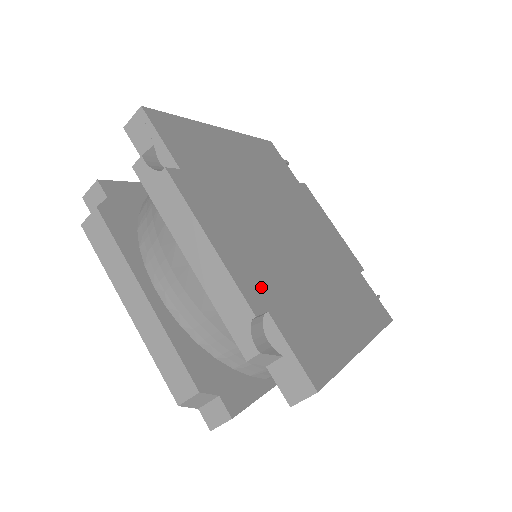
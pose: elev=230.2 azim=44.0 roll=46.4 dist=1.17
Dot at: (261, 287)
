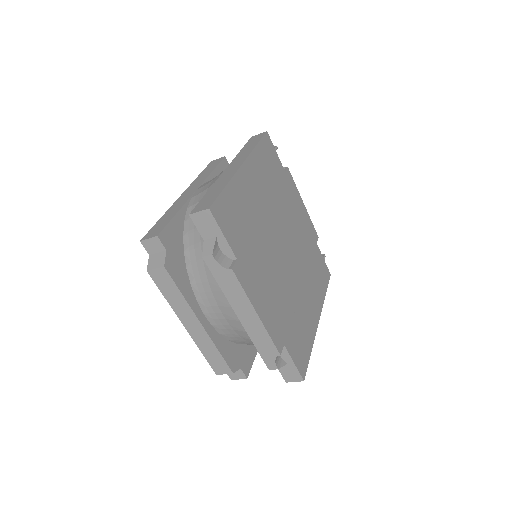
Dot at: (280, 327)
